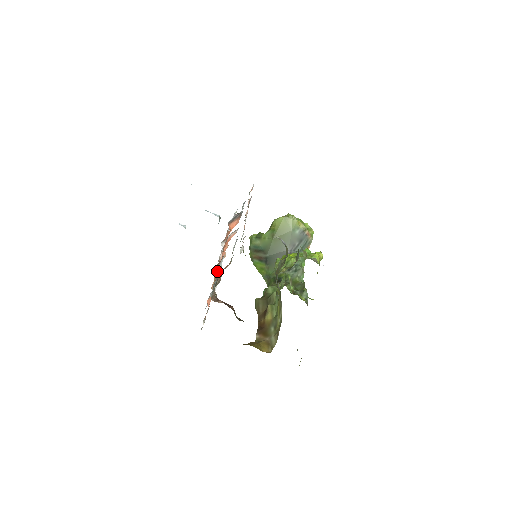
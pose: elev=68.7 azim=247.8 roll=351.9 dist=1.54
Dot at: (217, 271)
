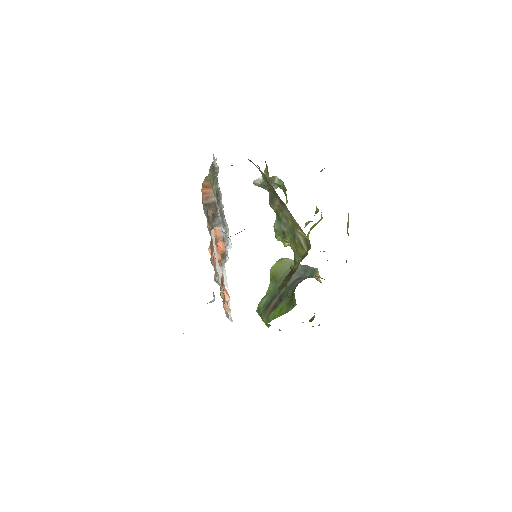
Dot at: occluded
